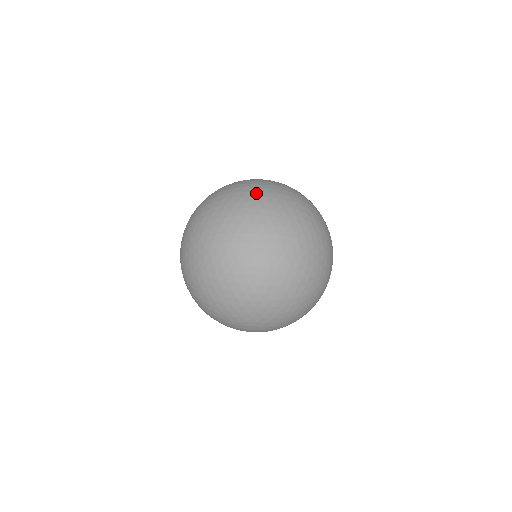
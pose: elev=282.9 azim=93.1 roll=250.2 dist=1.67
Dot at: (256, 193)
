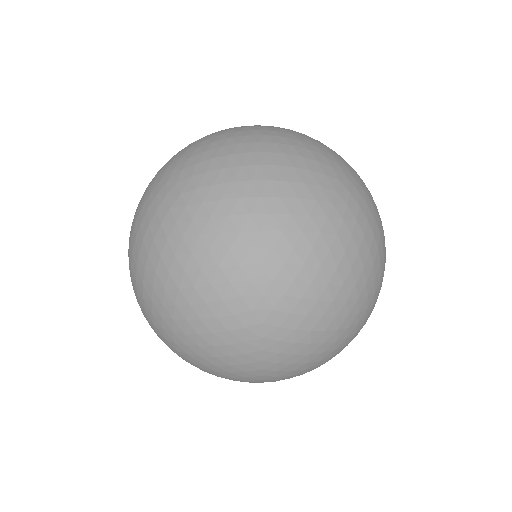
Dot at: occluded
